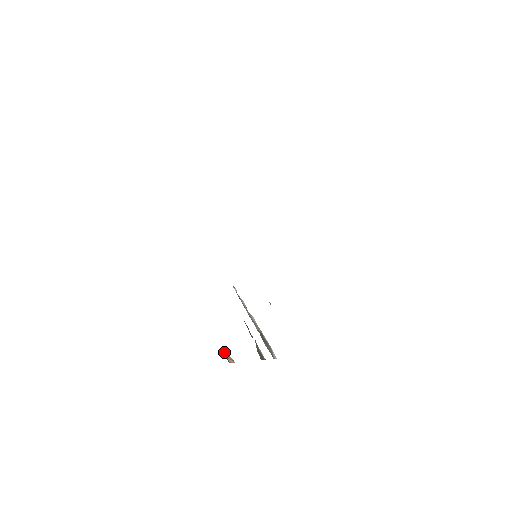
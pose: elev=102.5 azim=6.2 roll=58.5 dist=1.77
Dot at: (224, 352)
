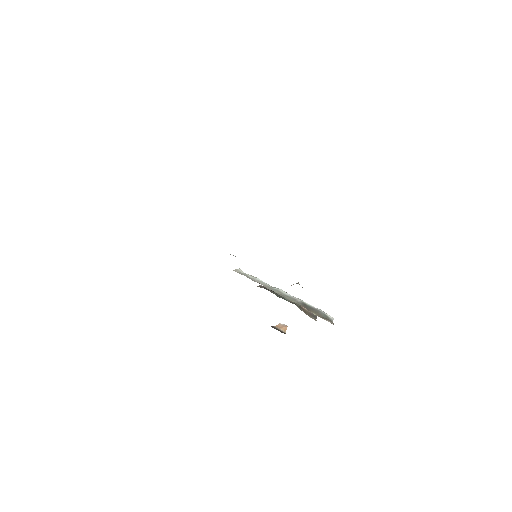
Dot at: (273, 326)
